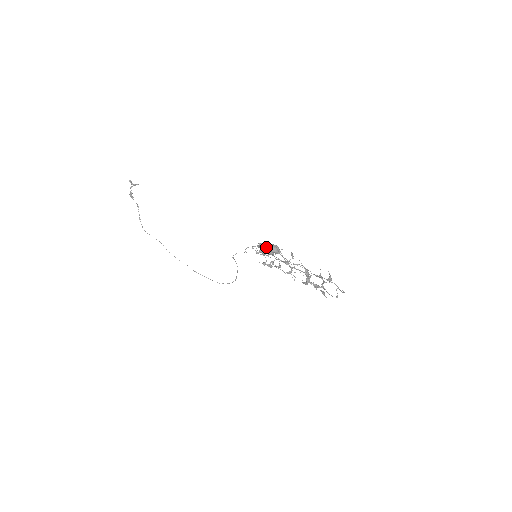
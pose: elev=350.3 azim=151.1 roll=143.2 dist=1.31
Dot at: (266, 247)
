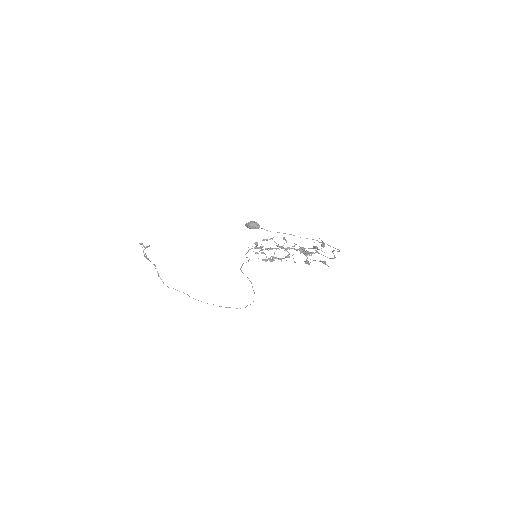
Dot at: (246, 226)
